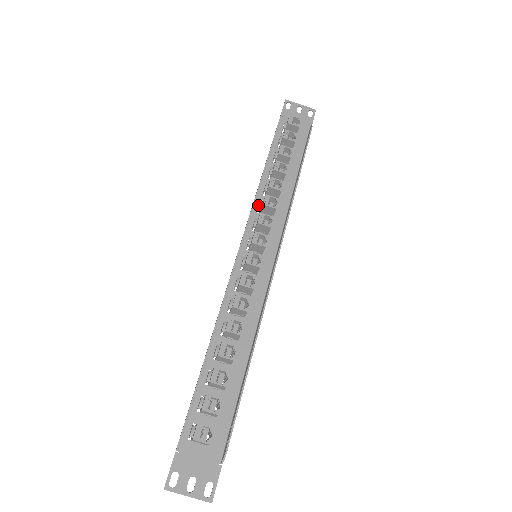
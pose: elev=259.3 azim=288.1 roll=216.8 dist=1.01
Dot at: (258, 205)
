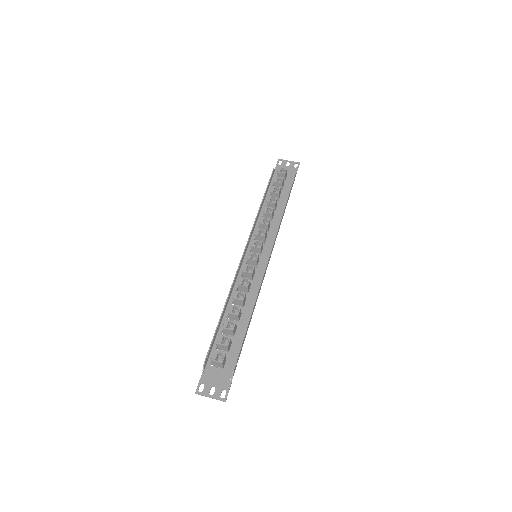
Dot at: occluded
